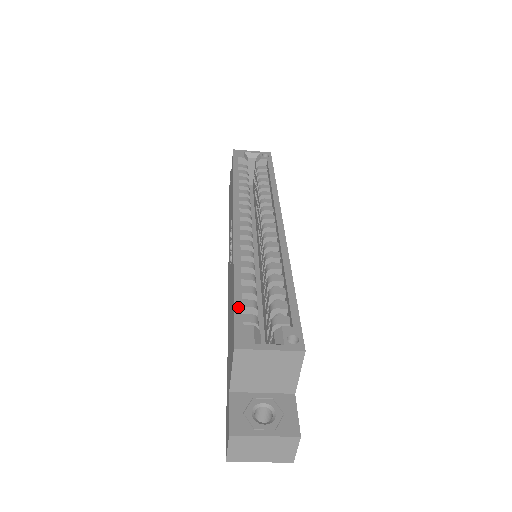
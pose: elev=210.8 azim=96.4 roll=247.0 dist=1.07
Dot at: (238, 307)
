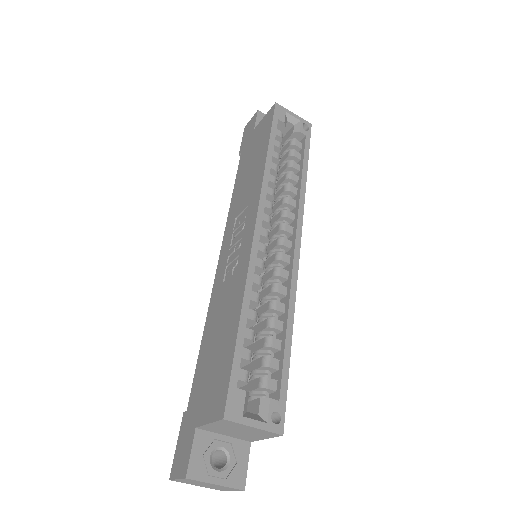
Dot at: (237, 363)
